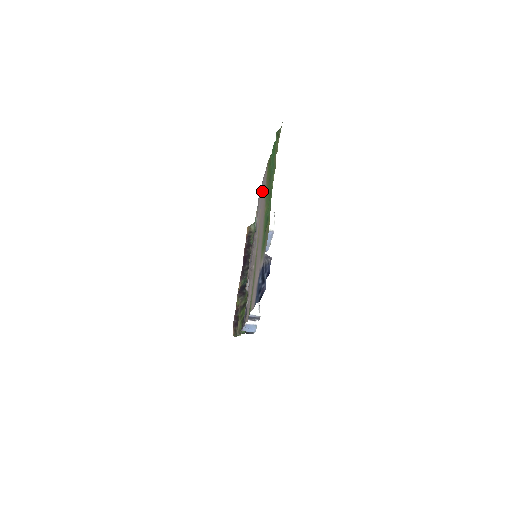
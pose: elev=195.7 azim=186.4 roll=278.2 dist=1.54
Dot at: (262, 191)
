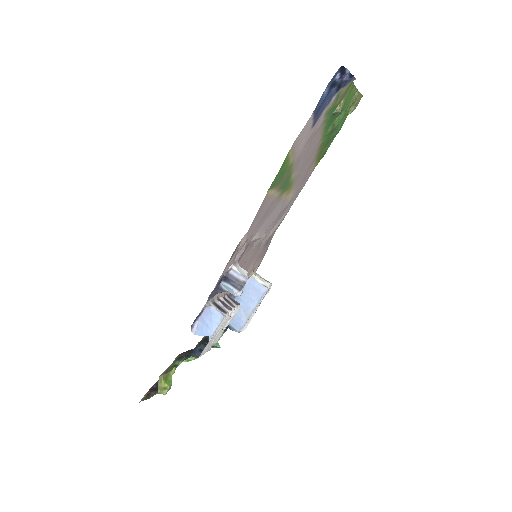
Dot at: (293, 199)
